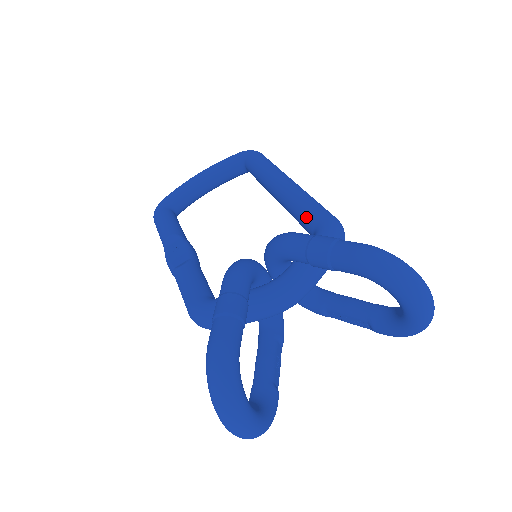
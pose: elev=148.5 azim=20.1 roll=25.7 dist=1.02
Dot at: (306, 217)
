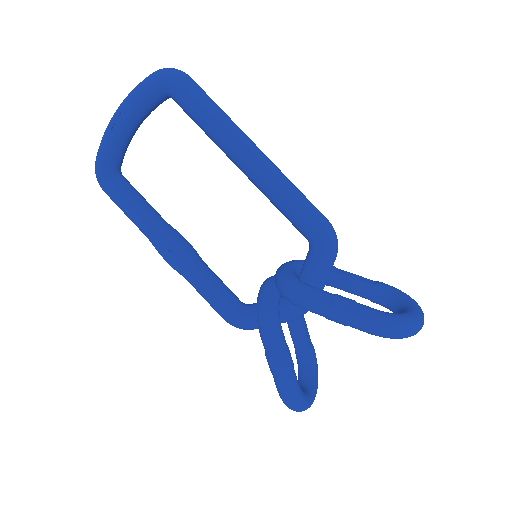
Dot at: (295, 224)
